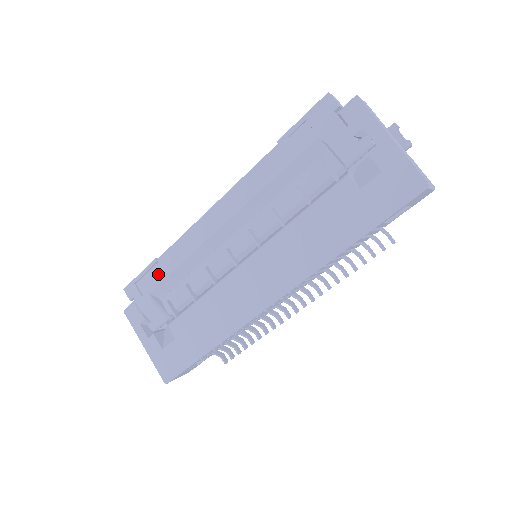
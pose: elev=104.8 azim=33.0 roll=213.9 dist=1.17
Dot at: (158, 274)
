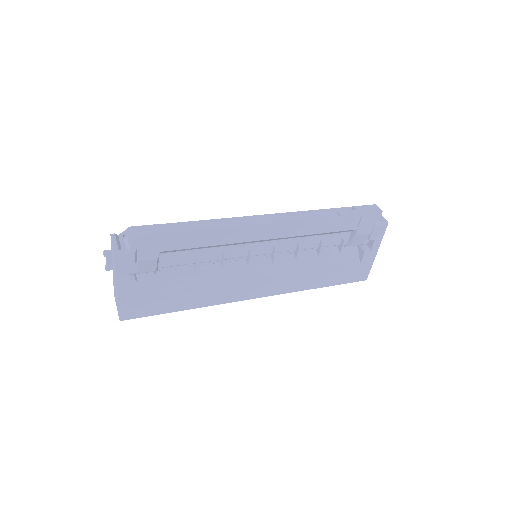
Dot at: (181, 241)
